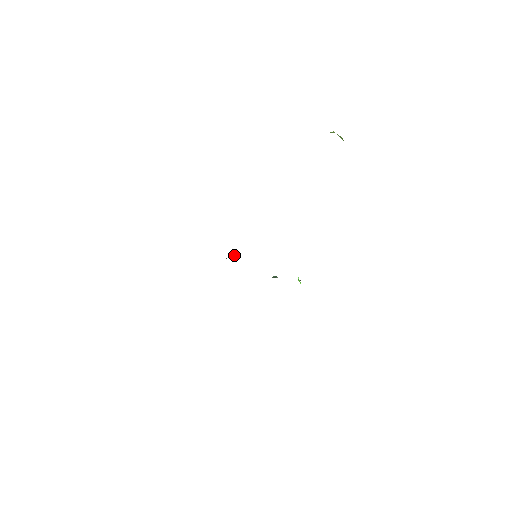
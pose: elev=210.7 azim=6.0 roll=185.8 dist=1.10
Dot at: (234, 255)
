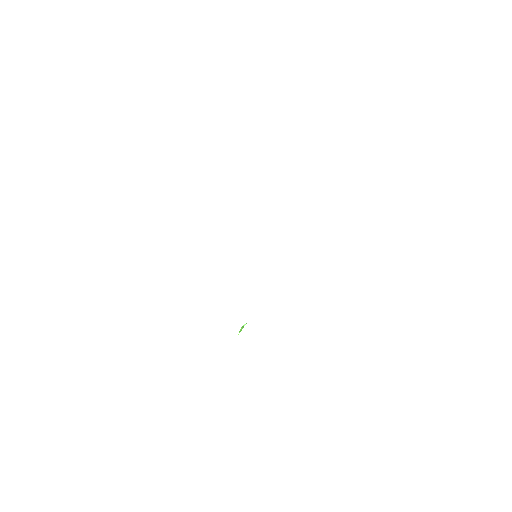
Dot at: occluded
